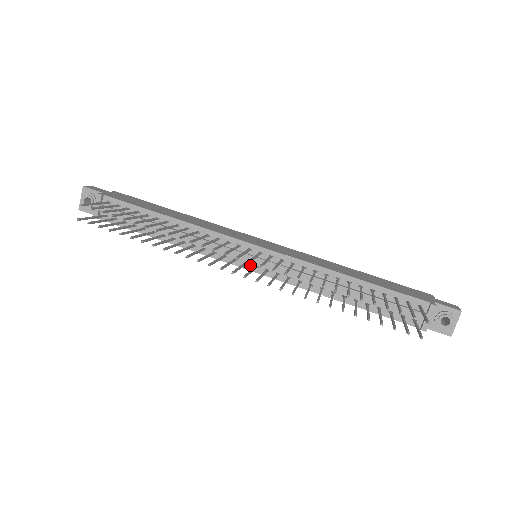
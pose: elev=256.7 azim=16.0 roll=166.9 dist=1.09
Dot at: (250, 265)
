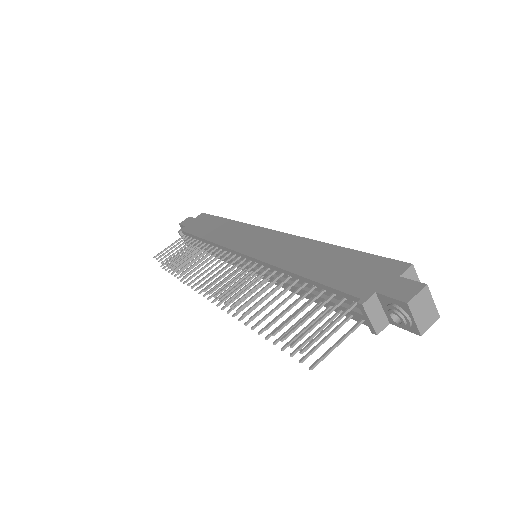
Dot at: occluded
